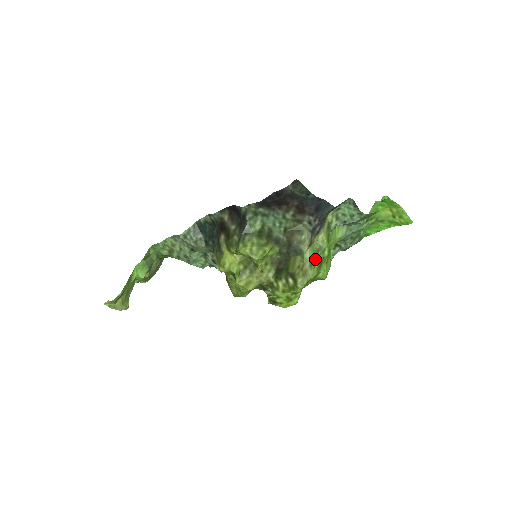
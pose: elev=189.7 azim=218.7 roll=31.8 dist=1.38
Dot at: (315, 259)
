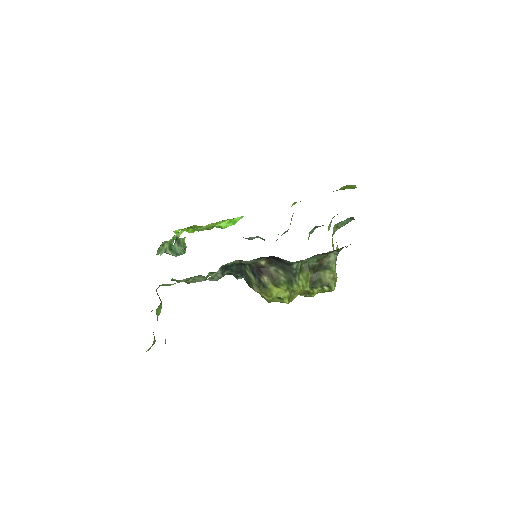
Dot at: occluded
